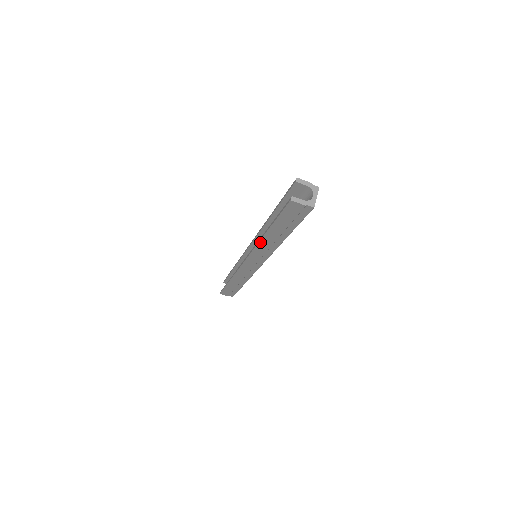
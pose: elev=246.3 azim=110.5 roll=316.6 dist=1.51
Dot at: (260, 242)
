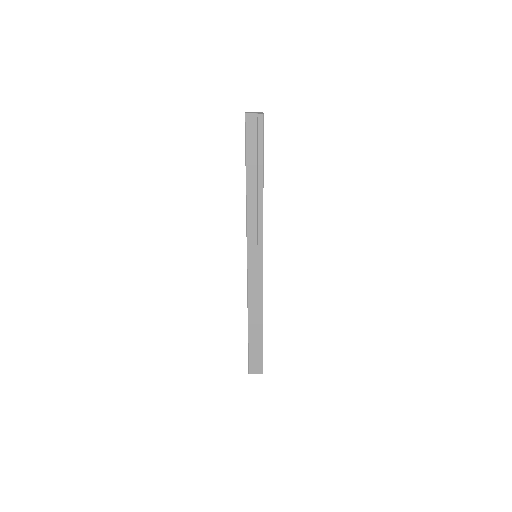
Dot at: (247, 205)
